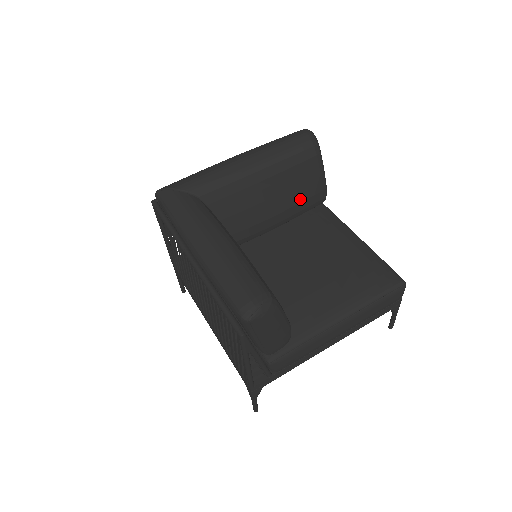
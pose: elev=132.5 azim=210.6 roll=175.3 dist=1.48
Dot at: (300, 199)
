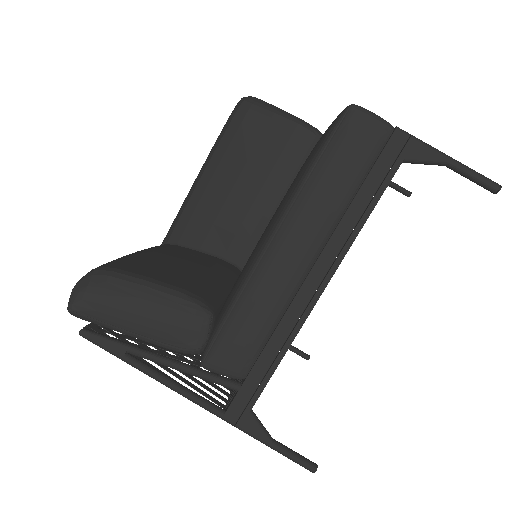
Dot at: (271, 161)
